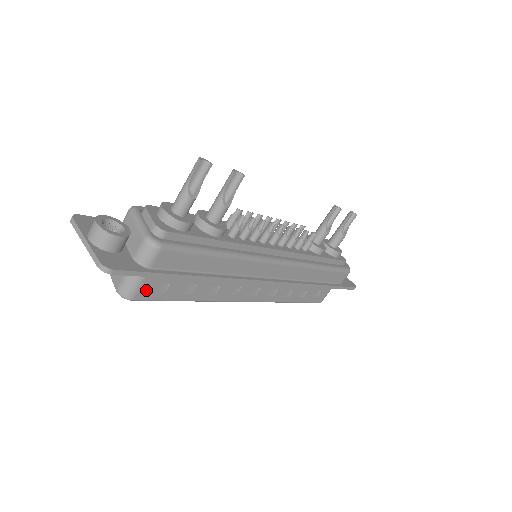
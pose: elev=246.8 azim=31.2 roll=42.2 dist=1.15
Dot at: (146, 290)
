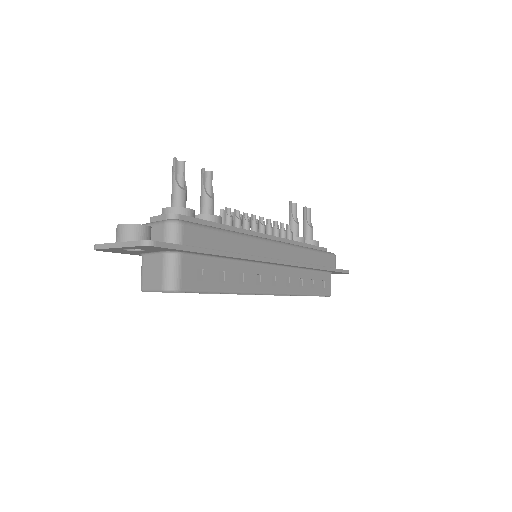
Dot at: (187, 278)
